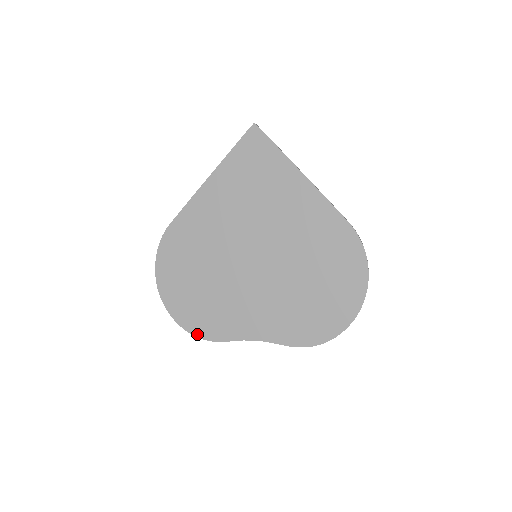
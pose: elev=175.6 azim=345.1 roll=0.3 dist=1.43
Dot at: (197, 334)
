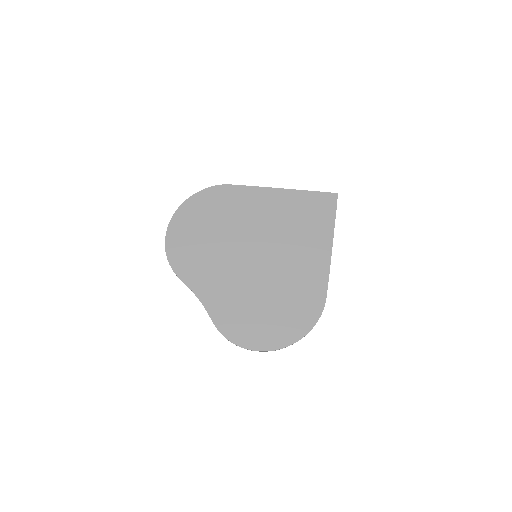
Dot at: (169, 256)
